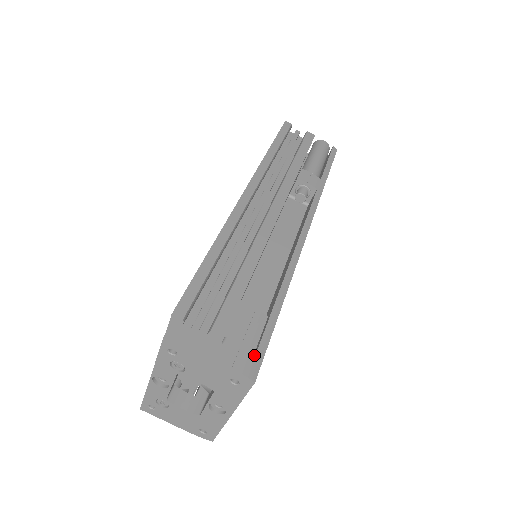
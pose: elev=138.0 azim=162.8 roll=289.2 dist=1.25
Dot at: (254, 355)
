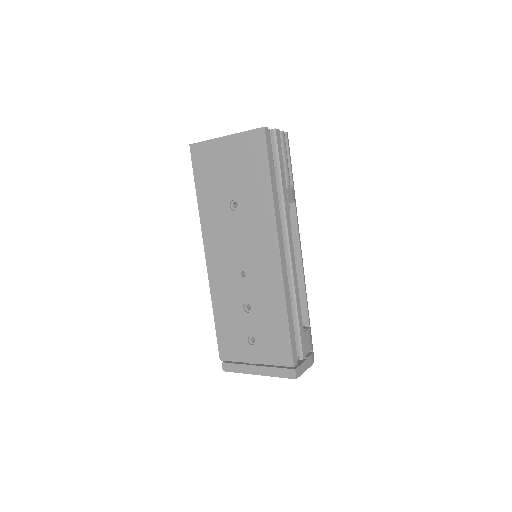
Dot at: occluded
